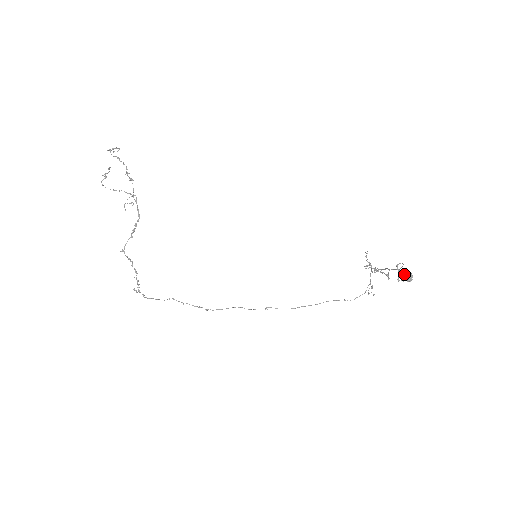
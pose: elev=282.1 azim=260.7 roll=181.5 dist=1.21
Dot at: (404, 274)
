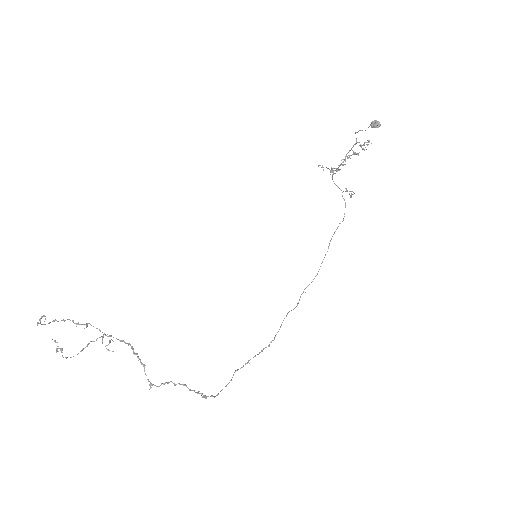
Dot at: (371, 125)
